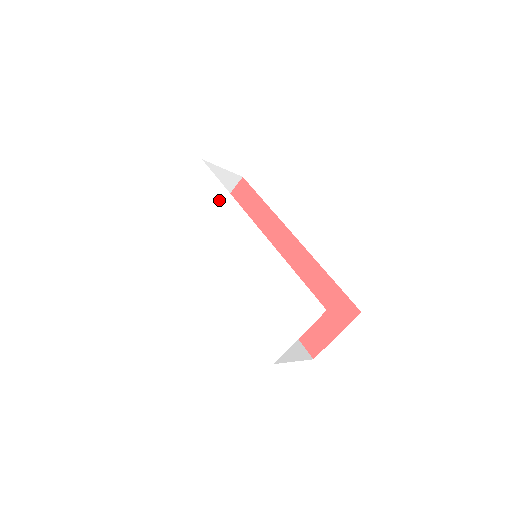
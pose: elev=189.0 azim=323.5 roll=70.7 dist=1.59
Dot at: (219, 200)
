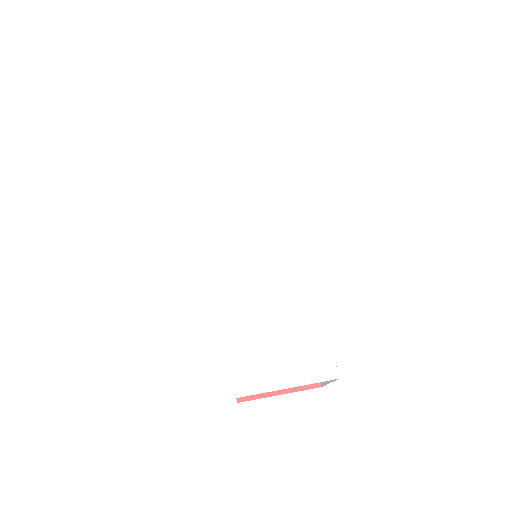
Dot at: (270, 172)
